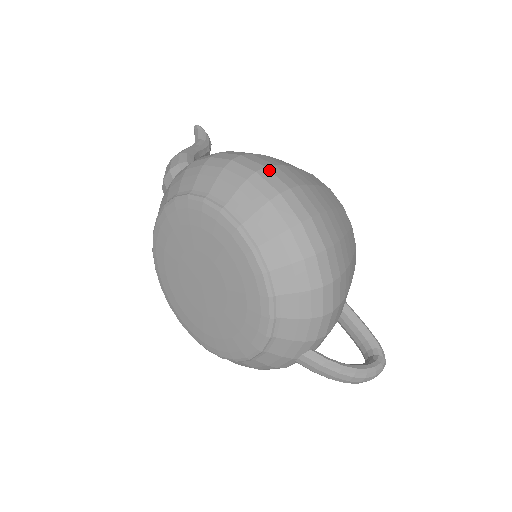
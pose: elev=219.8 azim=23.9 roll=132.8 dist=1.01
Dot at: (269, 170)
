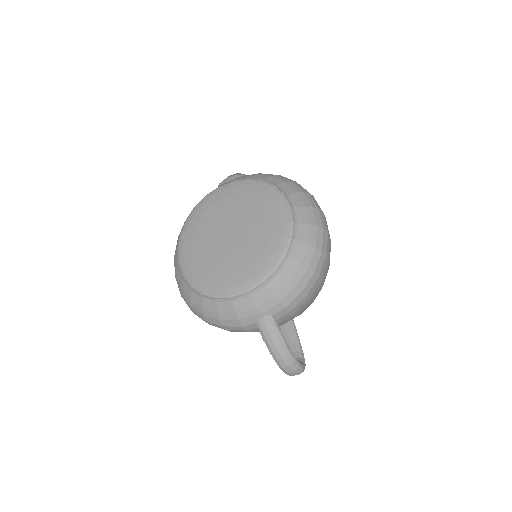
Dot at: occluded
